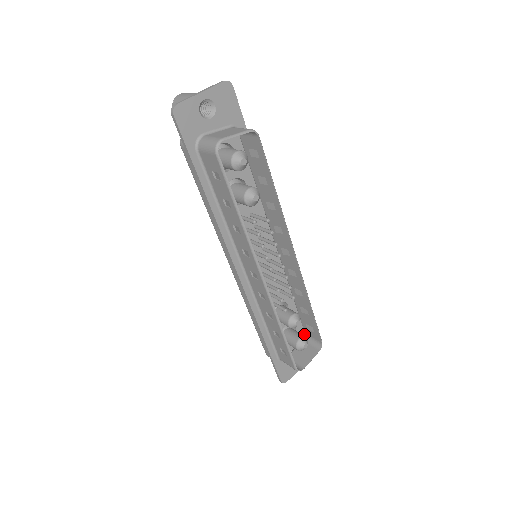
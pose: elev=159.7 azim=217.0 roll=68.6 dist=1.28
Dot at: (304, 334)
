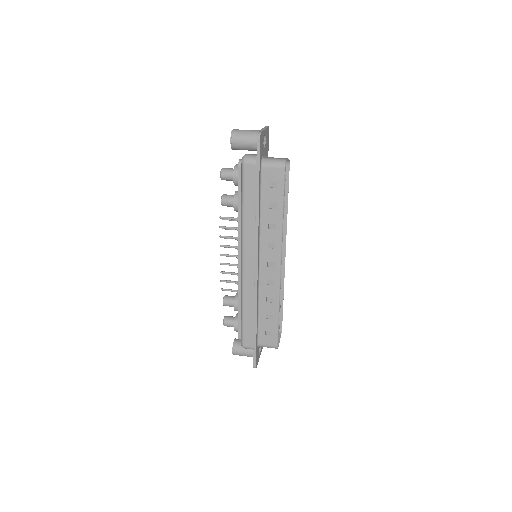
Dot at: occluded
